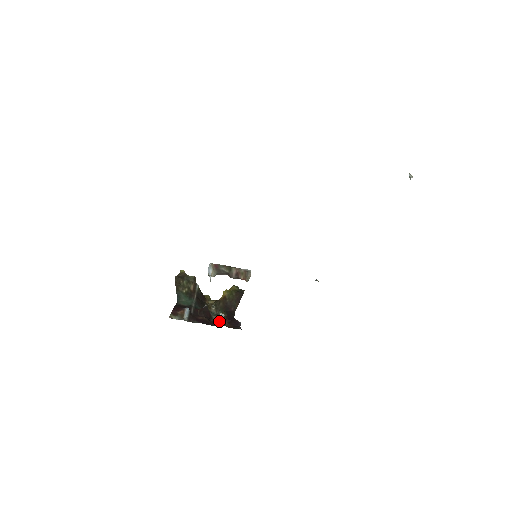
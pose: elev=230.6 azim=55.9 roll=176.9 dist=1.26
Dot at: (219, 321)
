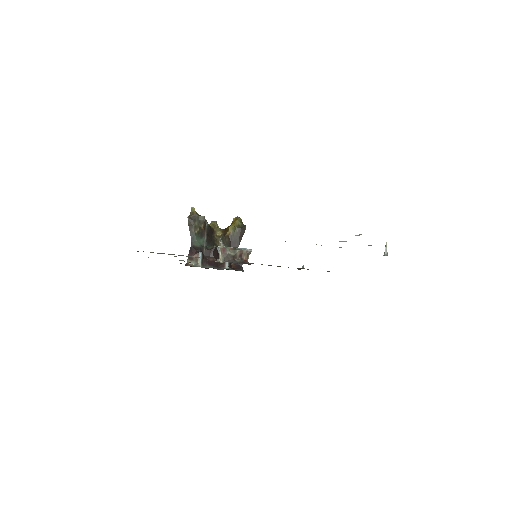
Dot at: (226, 264)
